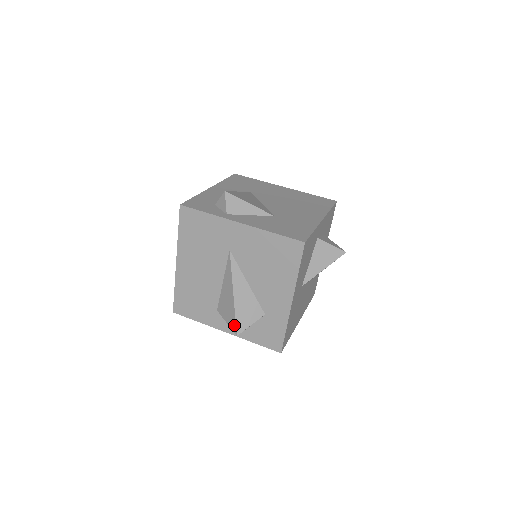
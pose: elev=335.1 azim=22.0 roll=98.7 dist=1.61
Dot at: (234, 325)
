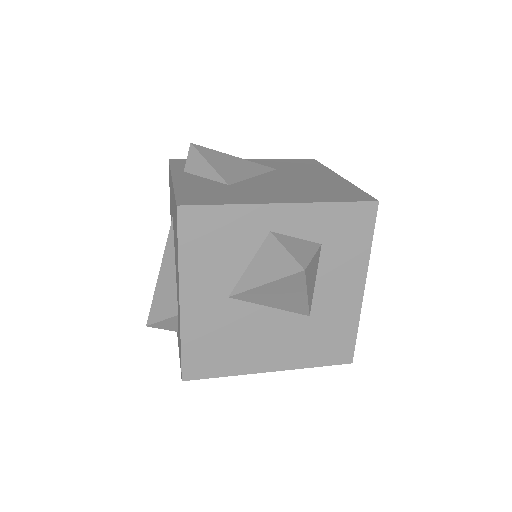
Dot at: (151, 312)
